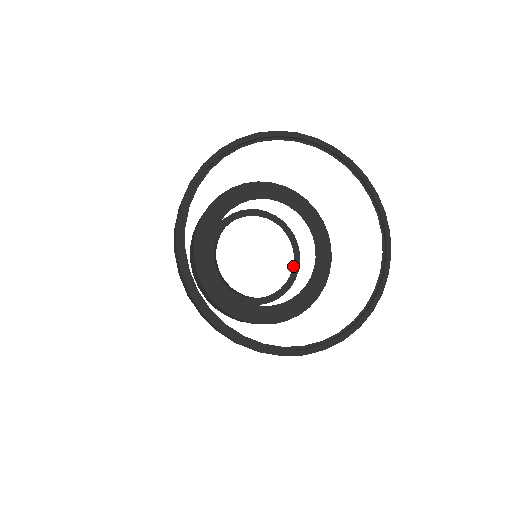
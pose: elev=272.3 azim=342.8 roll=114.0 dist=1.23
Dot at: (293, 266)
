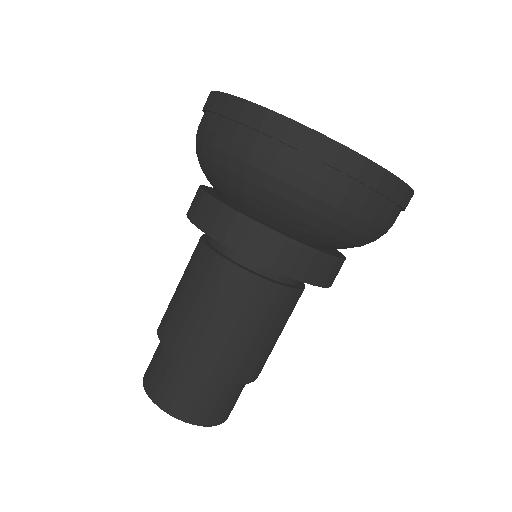
Dot at: occluded
